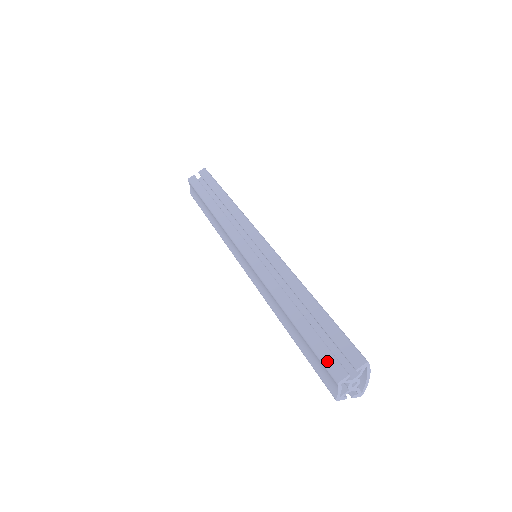
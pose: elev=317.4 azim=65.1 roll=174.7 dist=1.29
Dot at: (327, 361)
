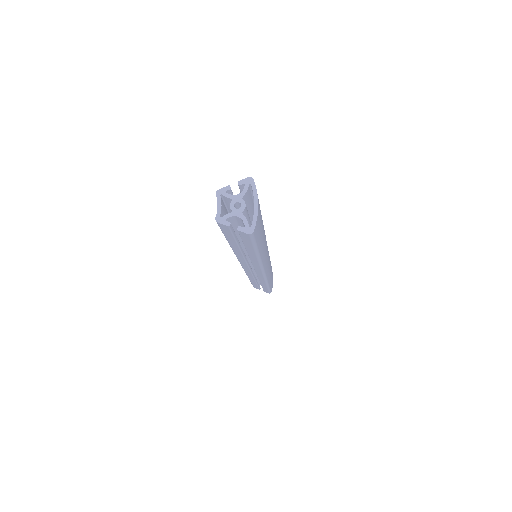
Dot at: occluded
